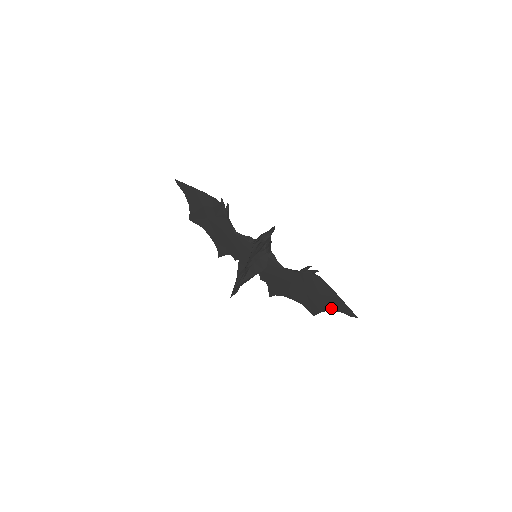
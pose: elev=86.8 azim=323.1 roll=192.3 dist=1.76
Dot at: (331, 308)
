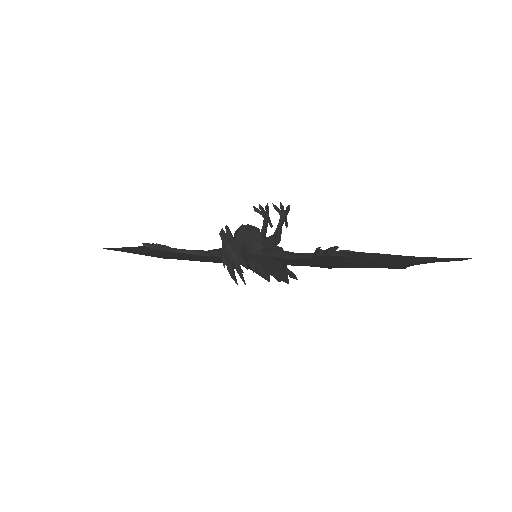
Dot at: (414, 264)
